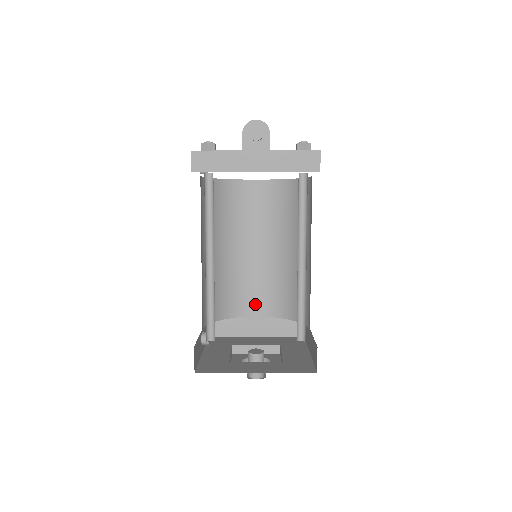
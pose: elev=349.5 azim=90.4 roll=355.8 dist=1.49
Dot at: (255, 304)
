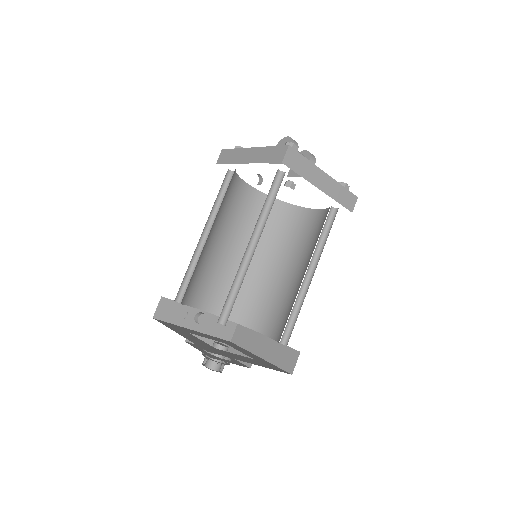
Dot at: (270, 323)
